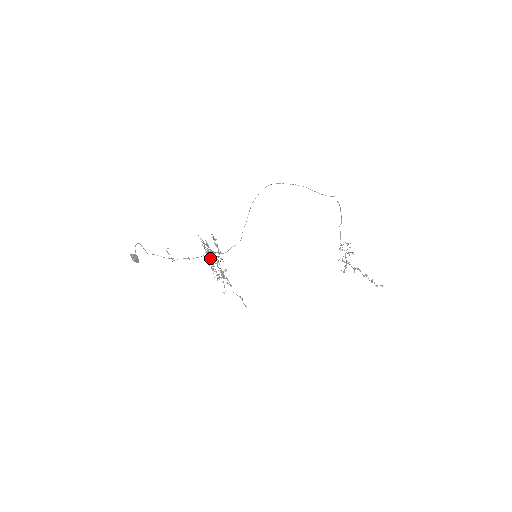
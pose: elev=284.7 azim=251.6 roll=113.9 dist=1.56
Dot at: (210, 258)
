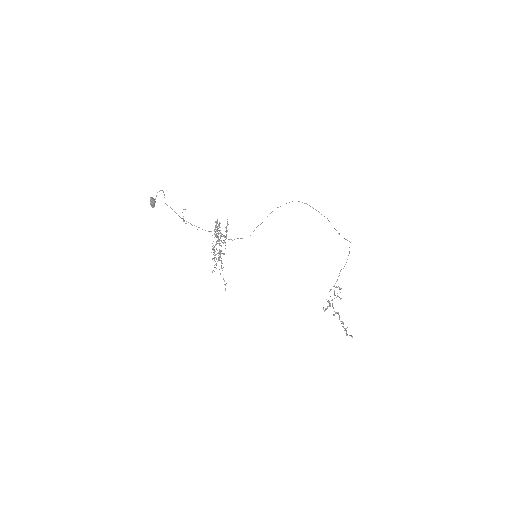
Dot at: (216, 236)
